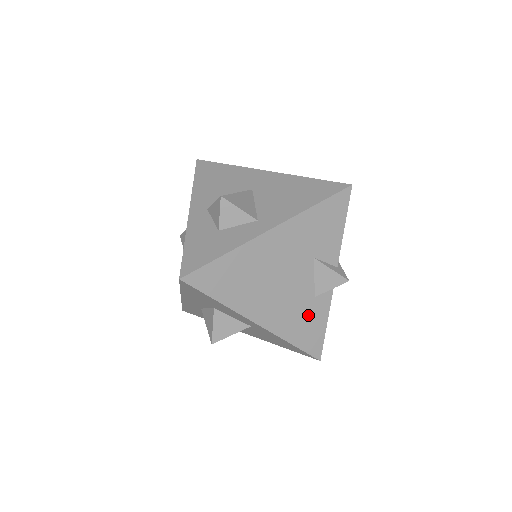
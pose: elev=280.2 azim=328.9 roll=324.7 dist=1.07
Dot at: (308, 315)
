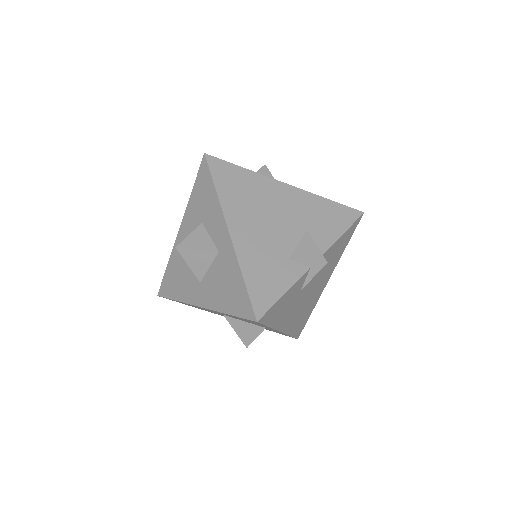
Dot at: (274, 267)
